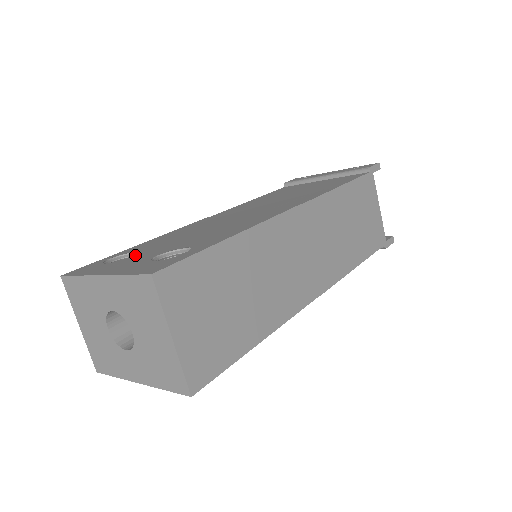
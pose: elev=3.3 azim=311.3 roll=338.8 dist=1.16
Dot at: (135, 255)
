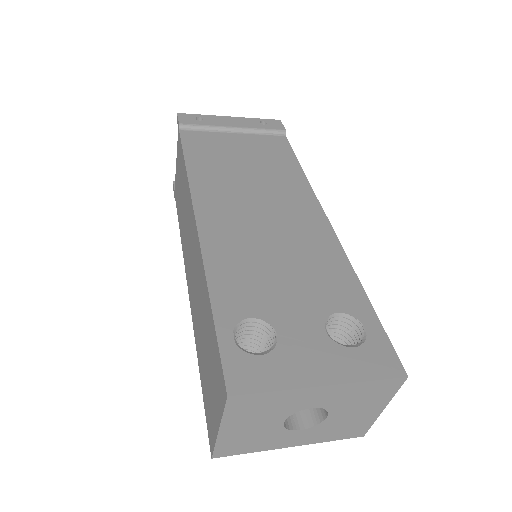
Dot at: (280, 331)
